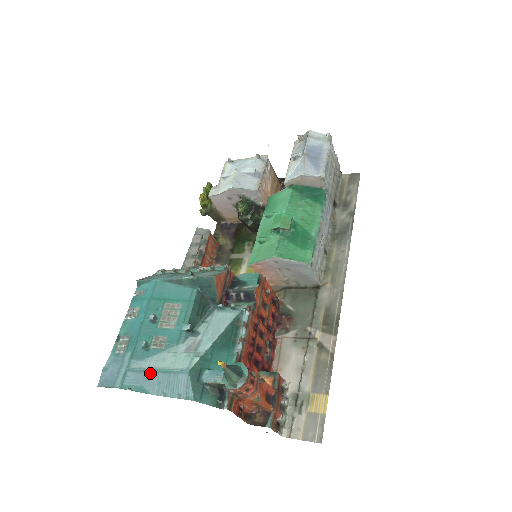
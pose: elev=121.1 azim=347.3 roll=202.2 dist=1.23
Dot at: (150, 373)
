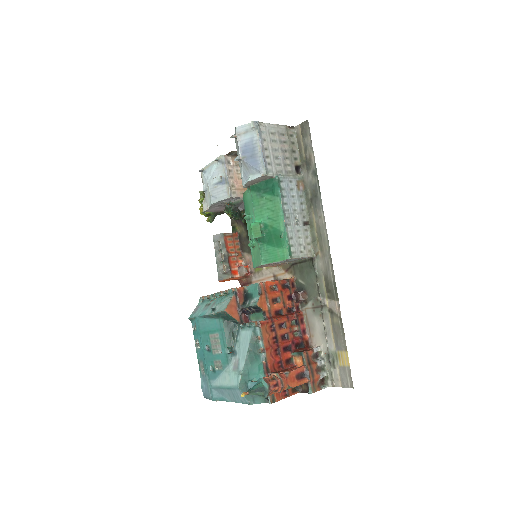
Dot at: (222, 389)
